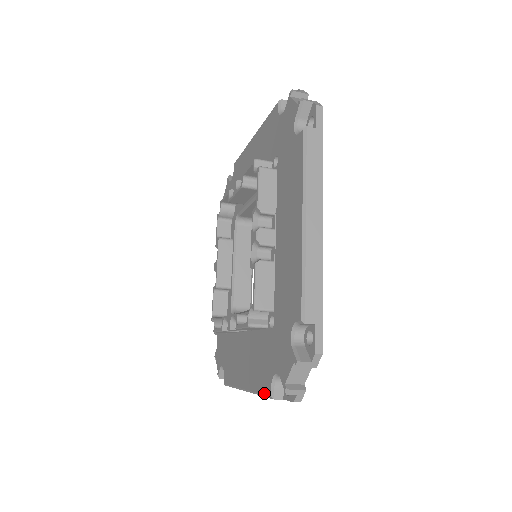
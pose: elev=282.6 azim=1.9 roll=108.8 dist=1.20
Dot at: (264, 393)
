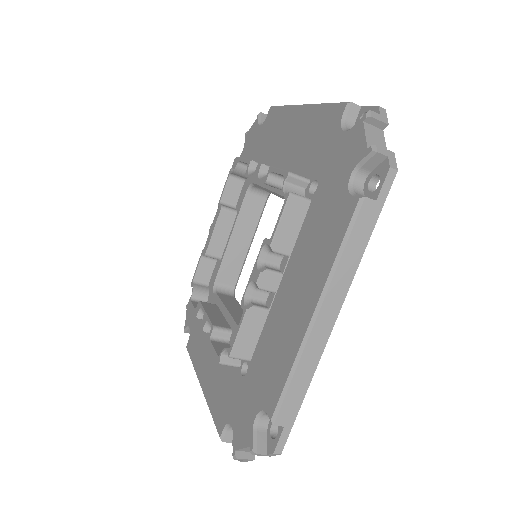
Dot at: (348, 222)
